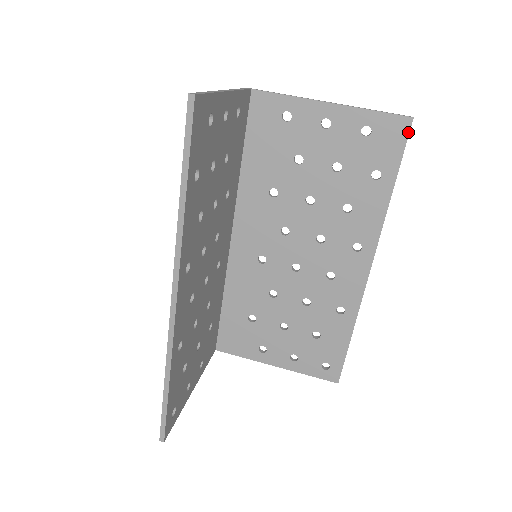
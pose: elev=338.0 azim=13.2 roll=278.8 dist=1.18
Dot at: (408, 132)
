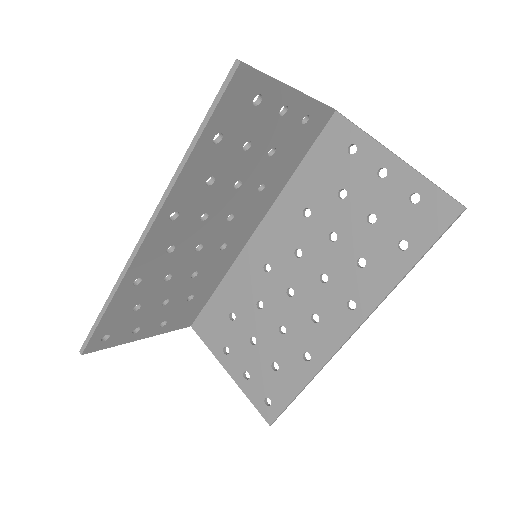
Dot at: (453, 219)
